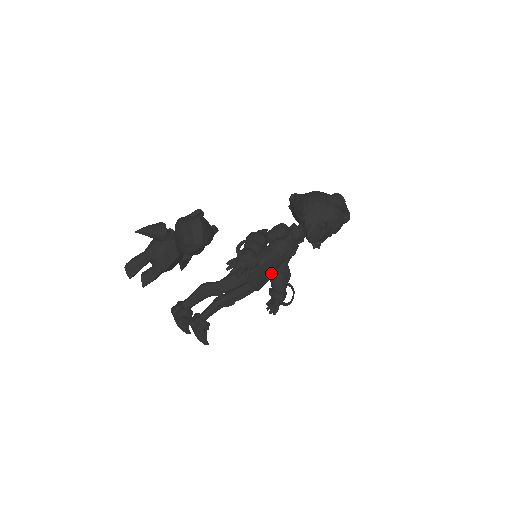
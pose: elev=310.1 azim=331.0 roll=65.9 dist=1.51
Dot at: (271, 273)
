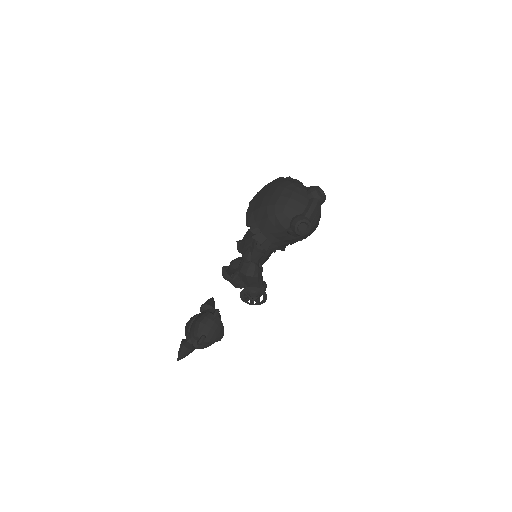
Dot at: occluded
